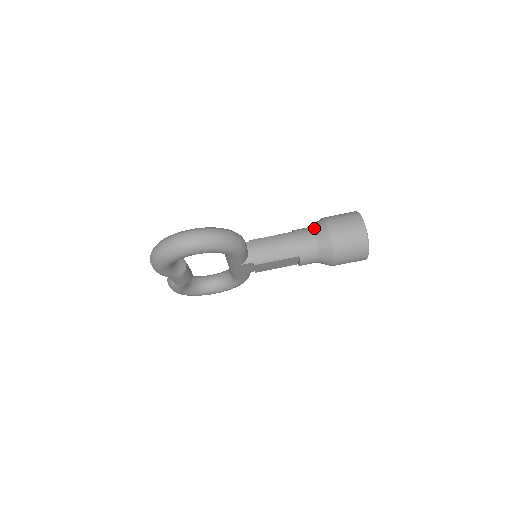
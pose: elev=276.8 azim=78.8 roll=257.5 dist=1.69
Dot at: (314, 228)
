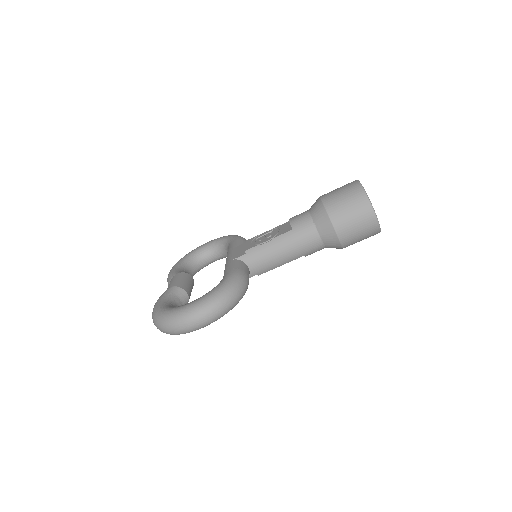
Dot at: (316, 223)
